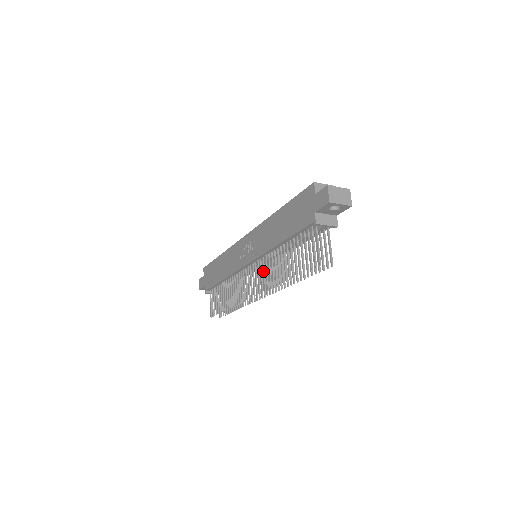
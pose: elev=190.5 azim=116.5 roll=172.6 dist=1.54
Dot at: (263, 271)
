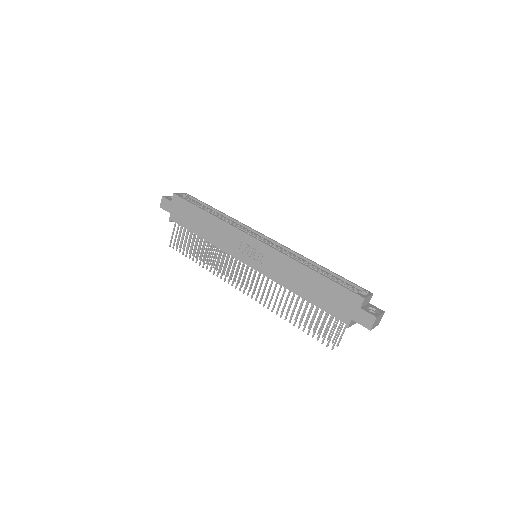
Dot at: (265, 288)
